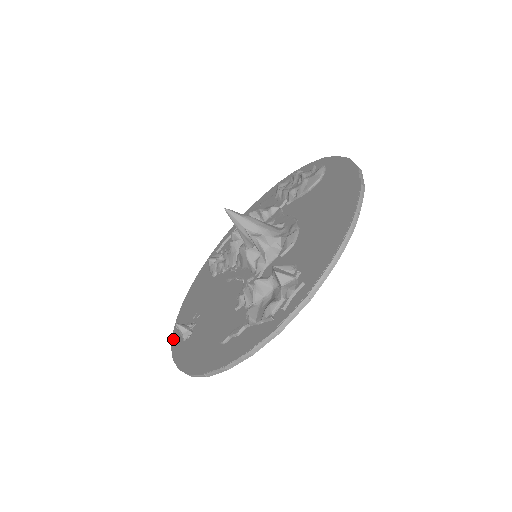
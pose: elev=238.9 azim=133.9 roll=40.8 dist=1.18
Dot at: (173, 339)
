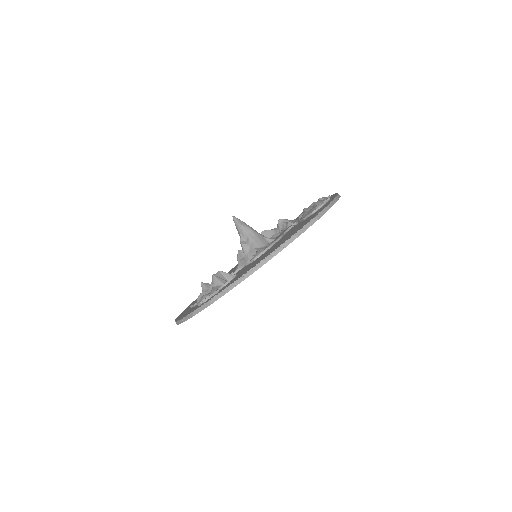
Dot at: occluded
